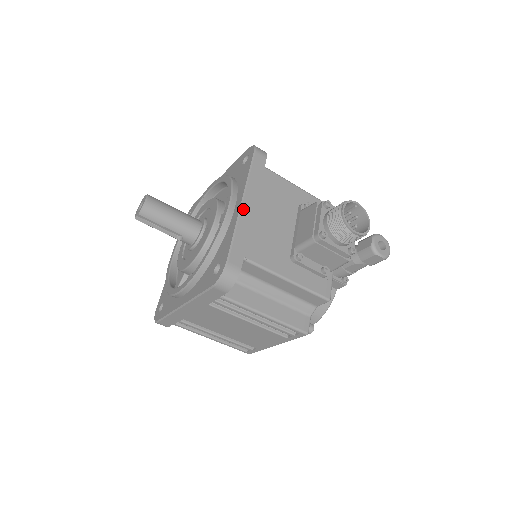
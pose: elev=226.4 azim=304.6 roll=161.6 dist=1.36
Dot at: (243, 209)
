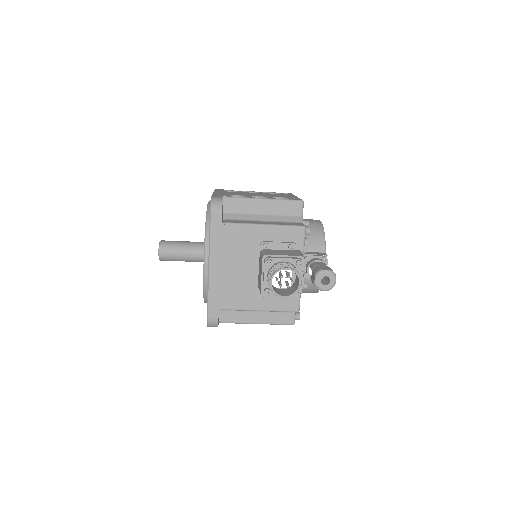
Dot at: (210, 272)
